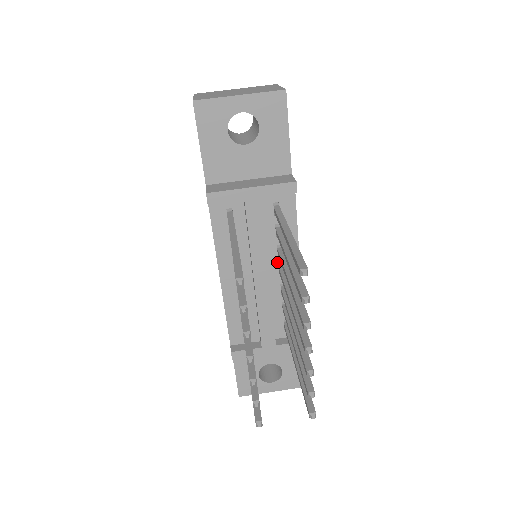
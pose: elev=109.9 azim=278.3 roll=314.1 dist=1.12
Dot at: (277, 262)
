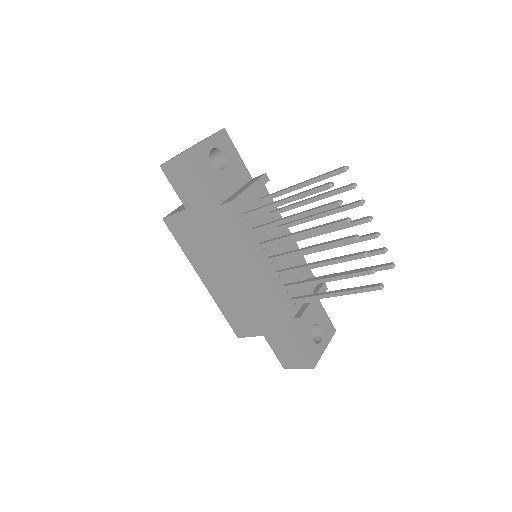
Dot at: occluded
